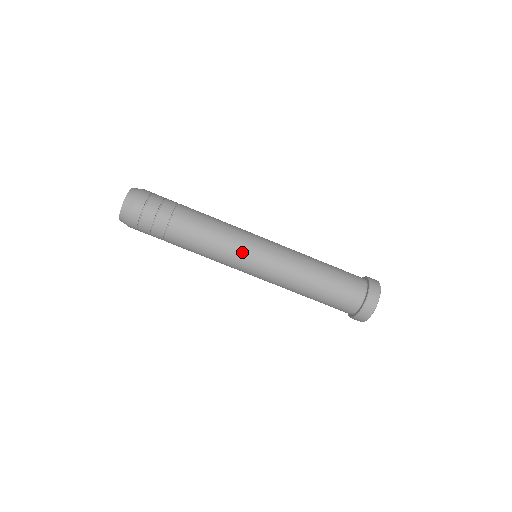
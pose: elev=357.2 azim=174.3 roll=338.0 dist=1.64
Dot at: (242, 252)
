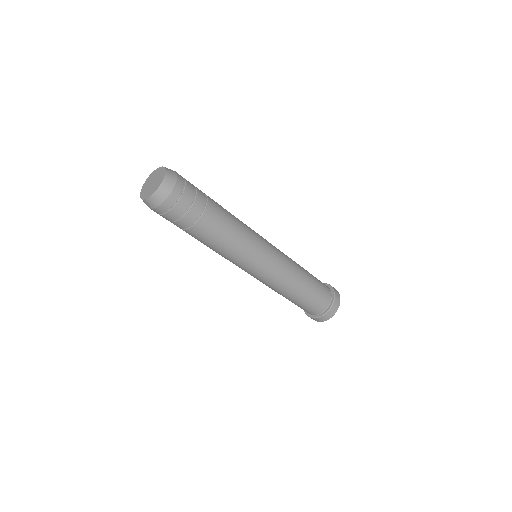
Dot at: (253, 257)
